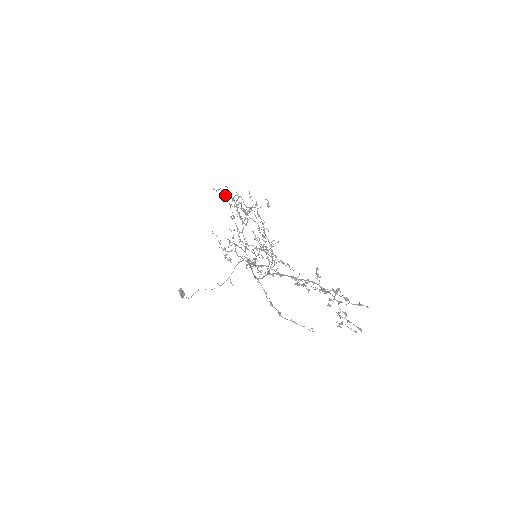
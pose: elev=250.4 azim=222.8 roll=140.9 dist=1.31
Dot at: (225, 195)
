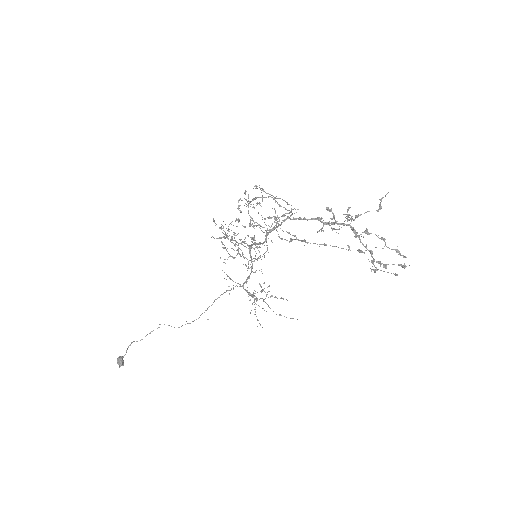
Dot at: (217, 238)
